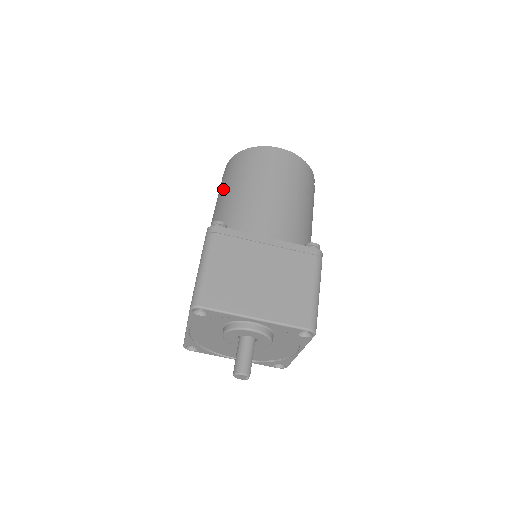
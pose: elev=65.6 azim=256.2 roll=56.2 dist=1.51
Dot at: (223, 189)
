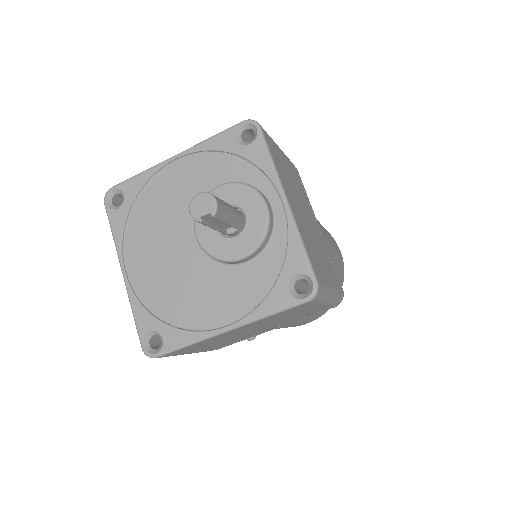
Dot at: occluded
